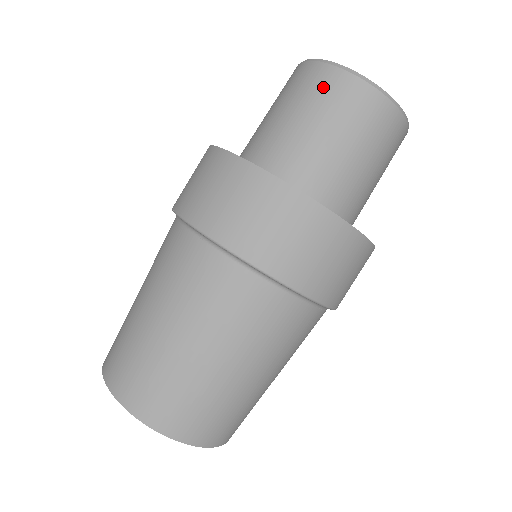
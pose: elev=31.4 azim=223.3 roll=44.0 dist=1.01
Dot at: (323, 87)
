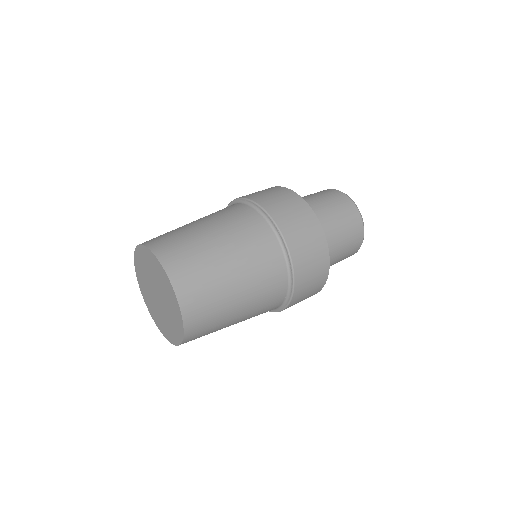
Dot at: (343, 203)
